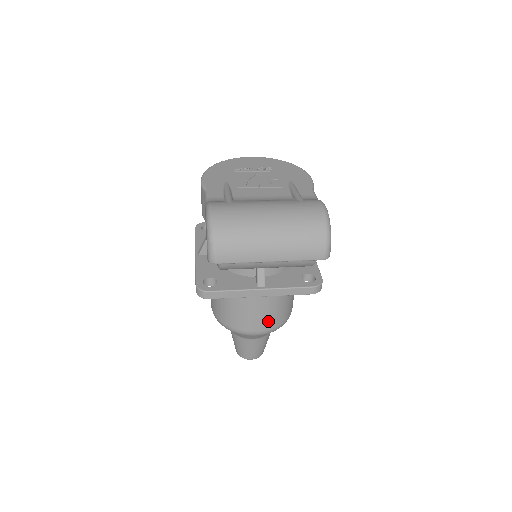
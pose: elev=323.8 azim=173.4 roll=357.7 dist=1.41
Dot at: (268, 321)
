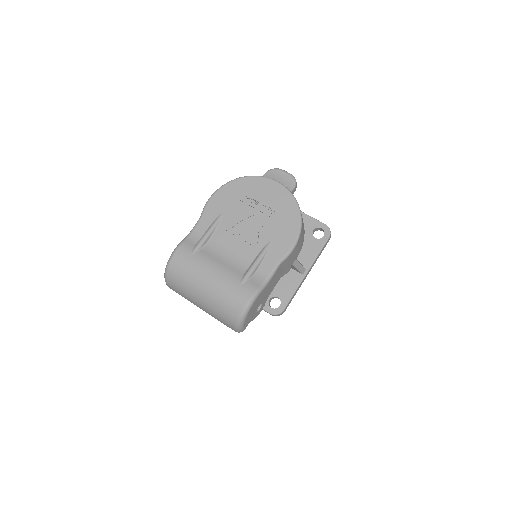
Dot at: occluded
